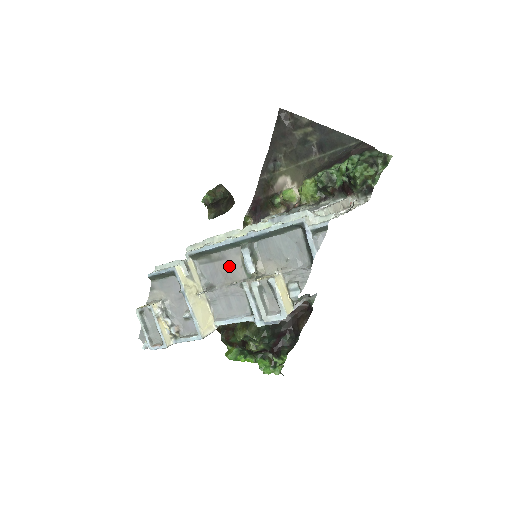
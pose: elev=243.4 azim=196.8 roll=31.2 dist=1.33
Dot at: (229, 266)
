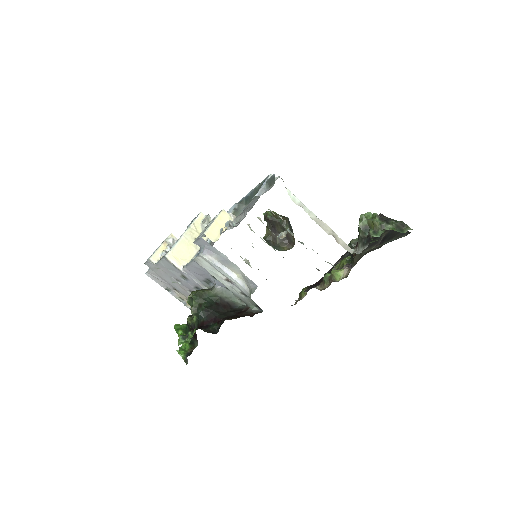
Dot at: occluded
